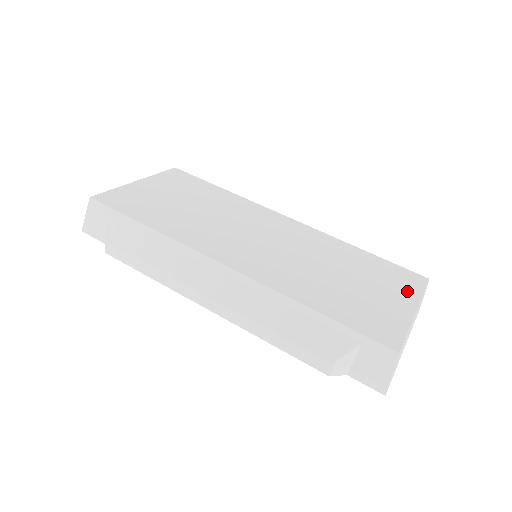
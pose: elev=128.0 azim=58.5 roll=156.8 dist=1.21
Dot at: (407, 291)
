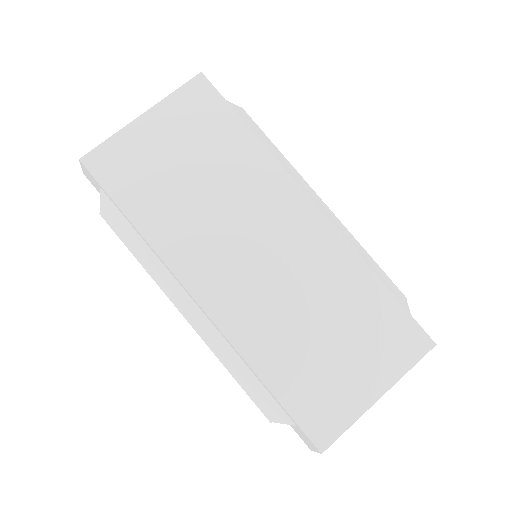
Dot at: (391, 365)
